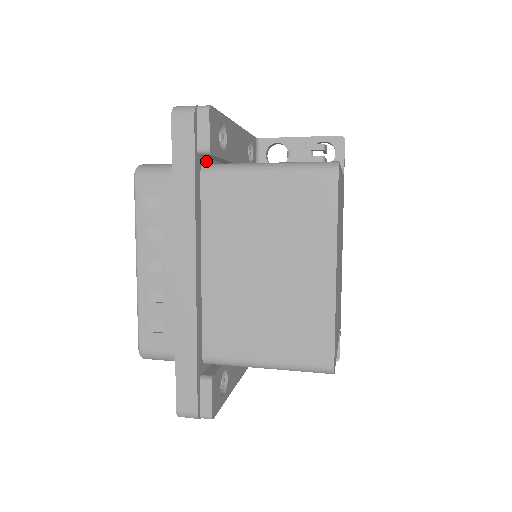
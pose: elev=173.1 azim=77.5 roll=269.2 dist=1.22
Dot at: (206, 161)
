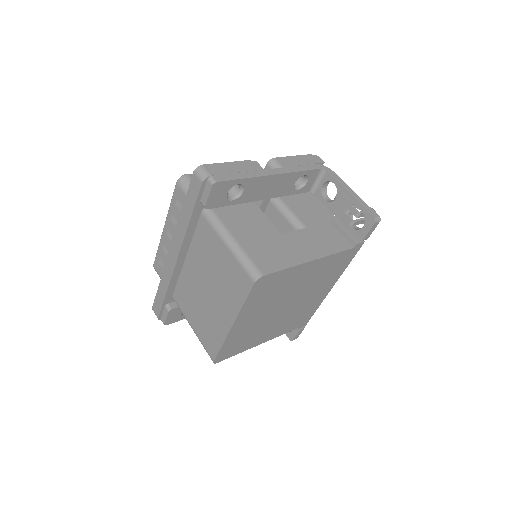
Dot at: occluded
